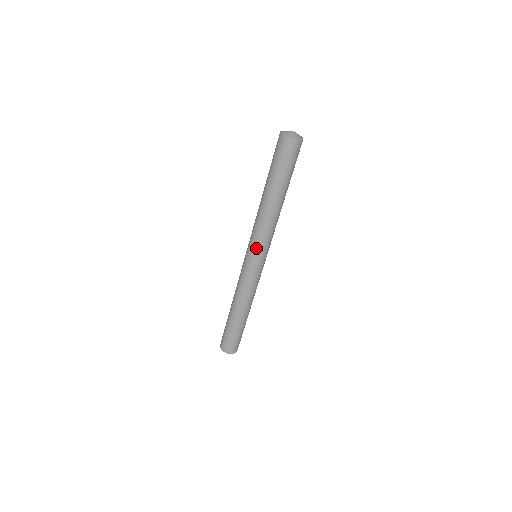
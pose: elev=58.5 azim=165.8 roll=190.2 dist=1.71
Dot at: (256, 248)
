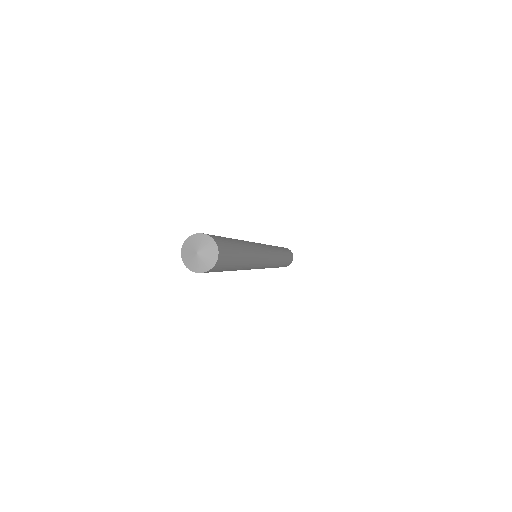
Dot at: occluded
